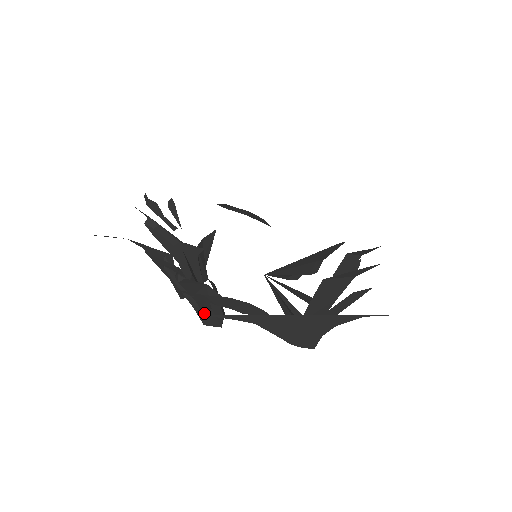
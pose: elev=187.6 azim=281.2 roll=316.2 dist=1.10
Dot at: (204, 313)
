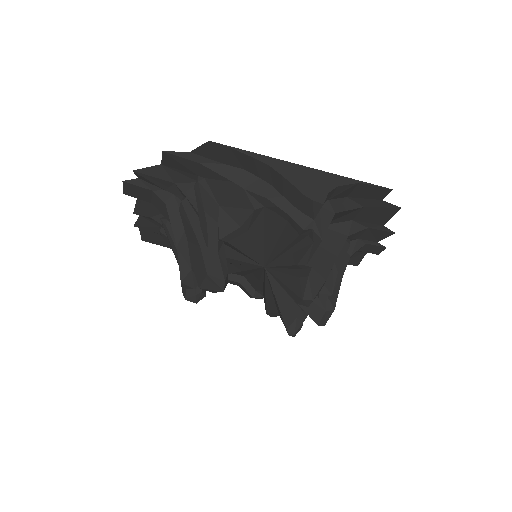
Dot at: (210, 257)
